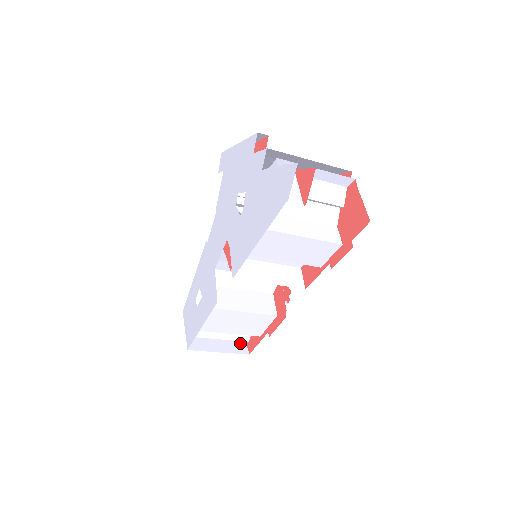
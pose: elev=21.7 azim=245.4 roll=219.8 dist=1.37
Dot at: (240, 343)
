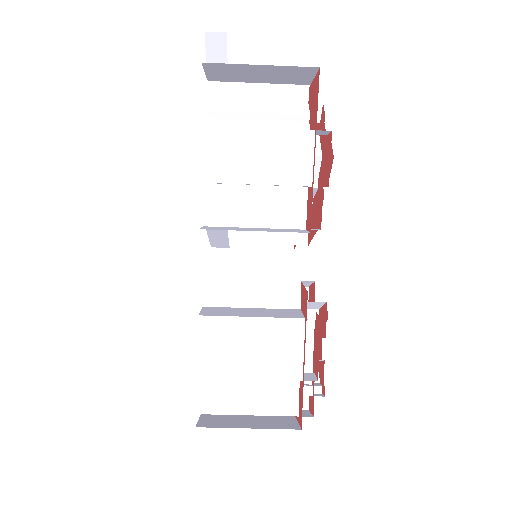
Dot at: (287, 423)
